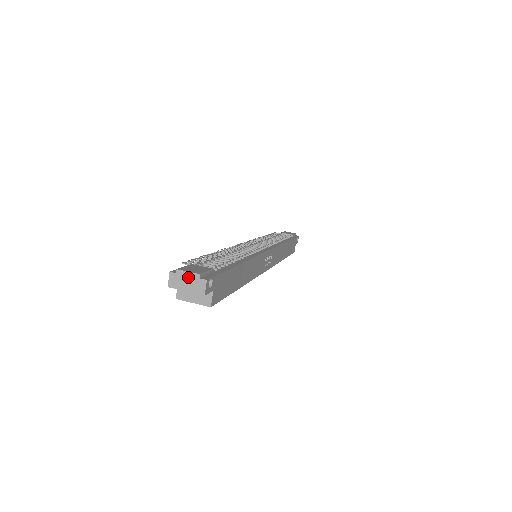
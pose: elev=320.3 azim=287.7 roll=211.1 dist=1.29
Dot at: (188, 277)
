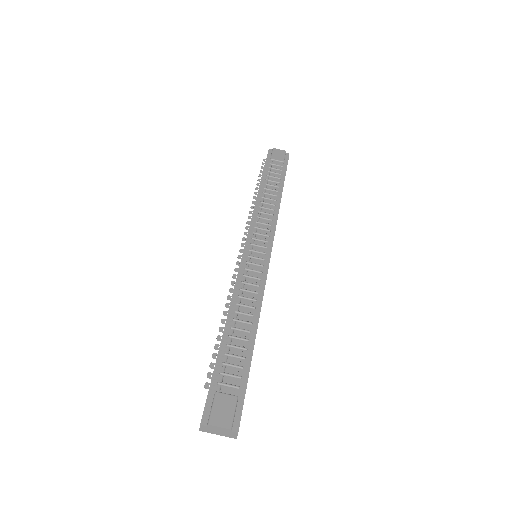
Dot at: (219, 429)
